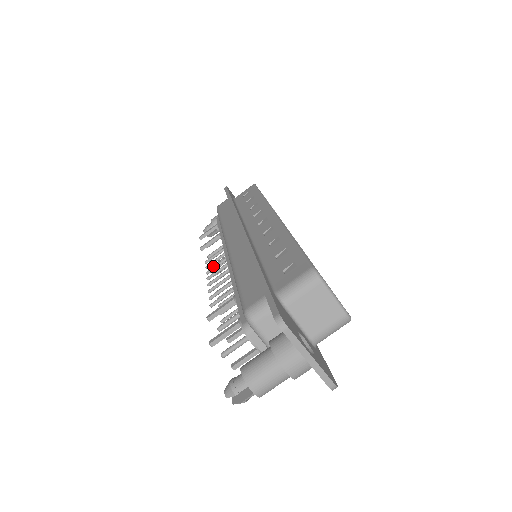
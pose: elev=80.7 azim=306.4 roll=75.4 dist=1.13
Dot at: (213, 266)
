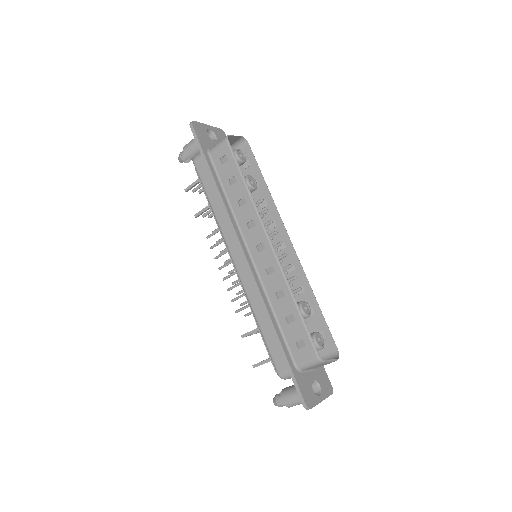
Dot at: (219, 255)
